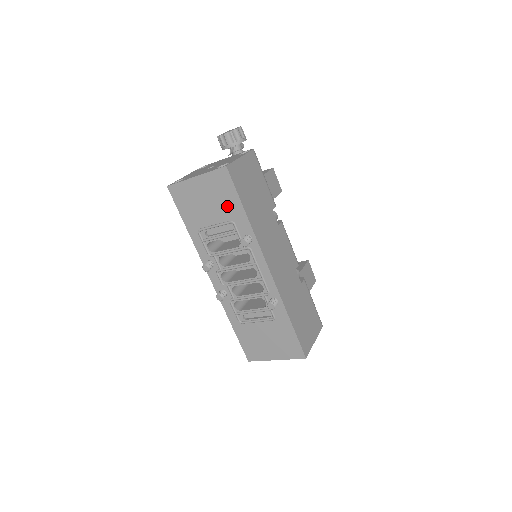
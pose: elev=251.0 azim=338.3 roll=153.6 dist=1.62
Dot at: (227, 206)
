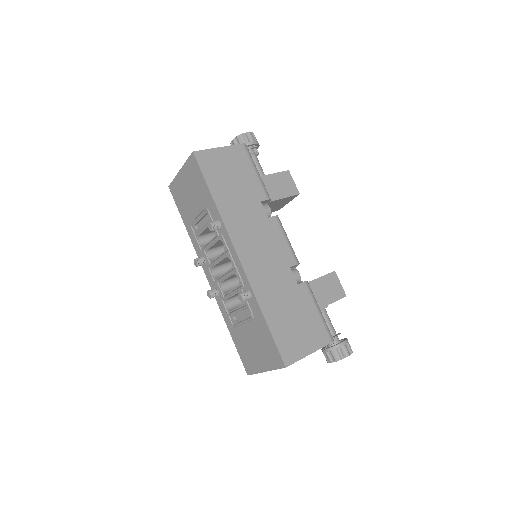
Dot at: (201, 193)
